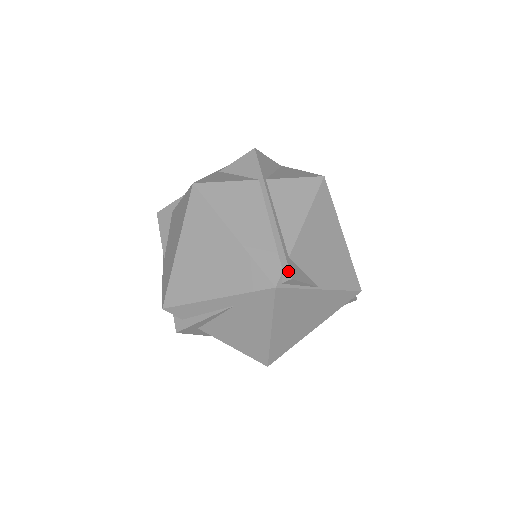
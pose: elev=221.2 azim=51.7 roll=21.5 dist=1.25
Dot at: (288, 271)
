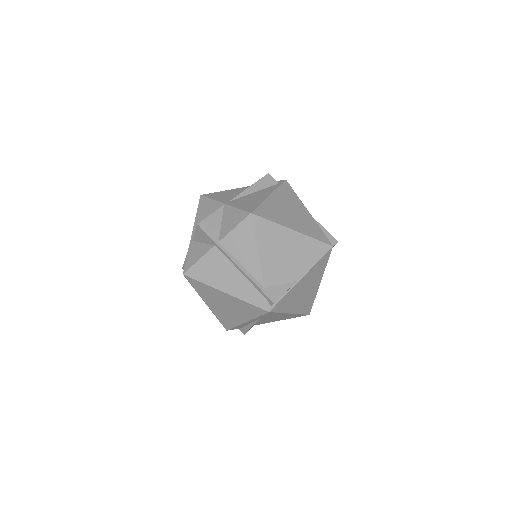
Dot at: (269, 299)
